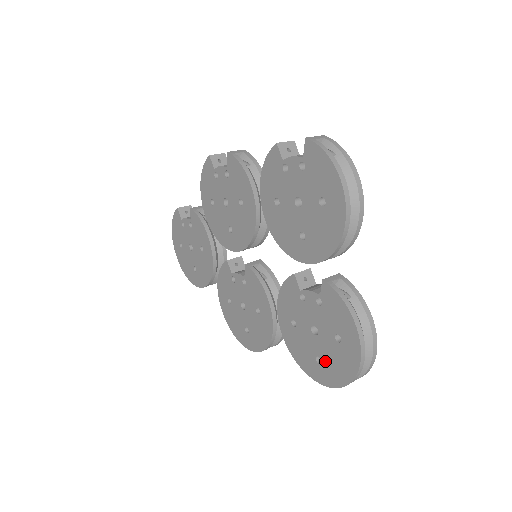
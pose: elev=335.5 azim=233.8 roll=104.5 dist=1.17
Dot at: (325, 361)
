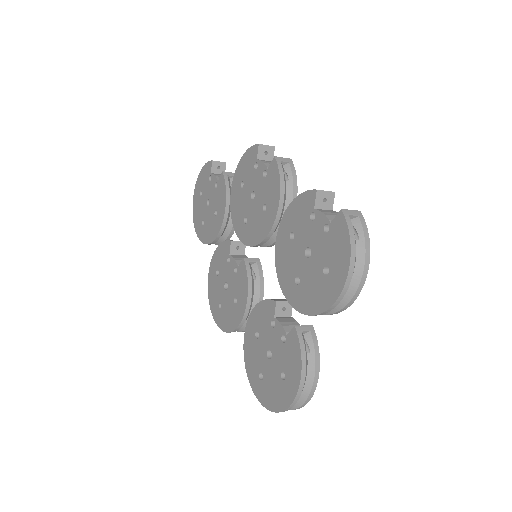
Dot at: (265, 382)
